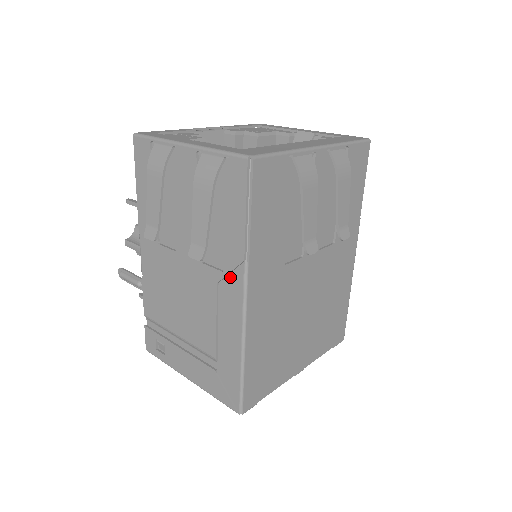
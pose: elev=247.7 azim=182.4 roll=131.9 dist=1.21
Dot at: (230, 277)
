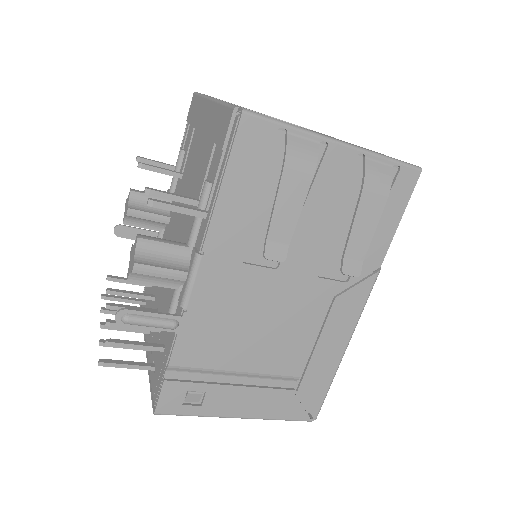
Dot at: (356, 286)
